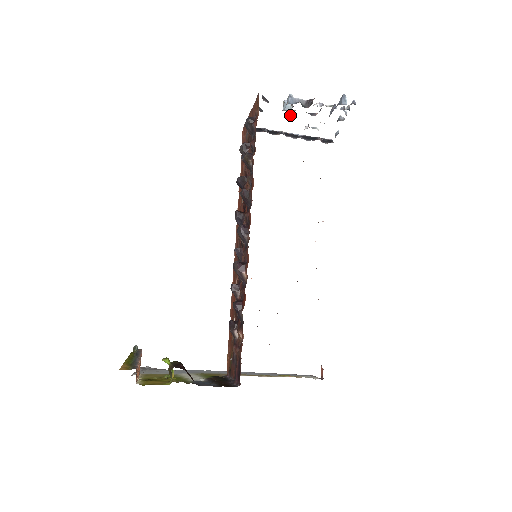
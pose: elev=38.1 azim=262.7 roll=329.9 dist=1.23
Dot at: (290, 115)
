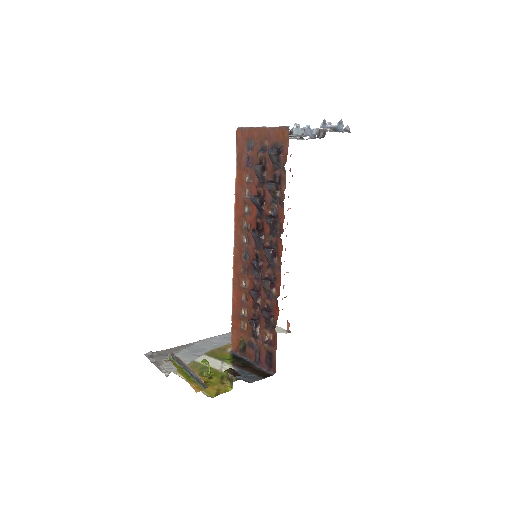
Dot at: occluded
